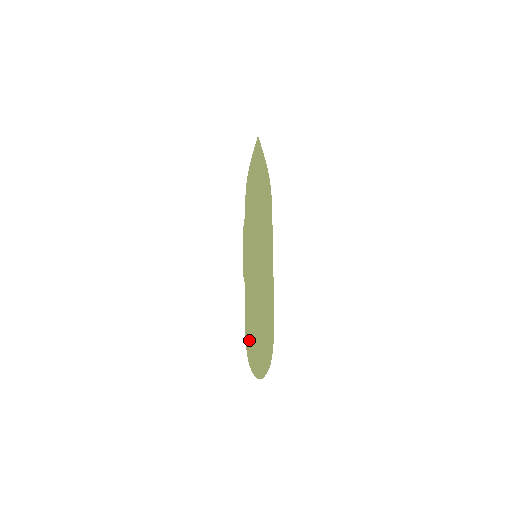
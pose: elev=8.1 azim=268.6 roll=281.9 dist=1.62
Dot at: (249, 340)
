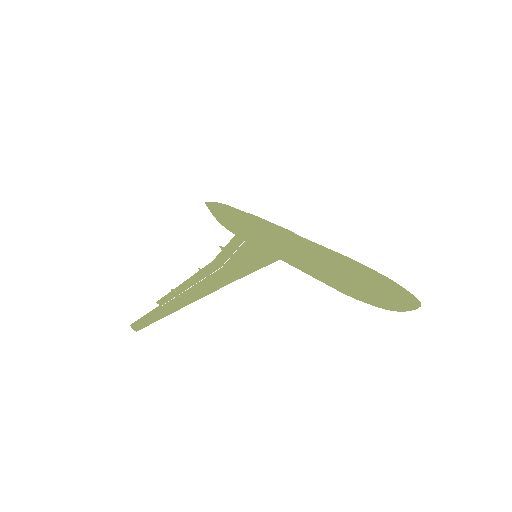
Dot at: (364, 267)
